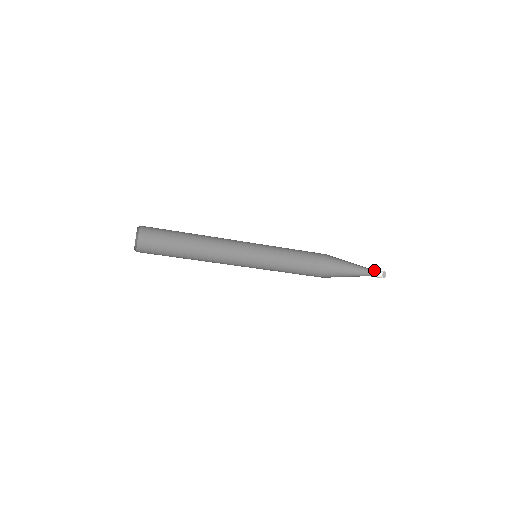
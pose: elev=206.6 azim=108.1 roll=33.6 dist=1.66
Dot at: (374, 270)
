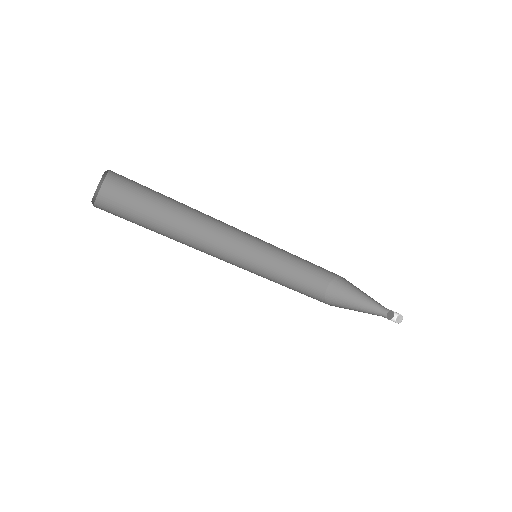
Dot at: occluded
